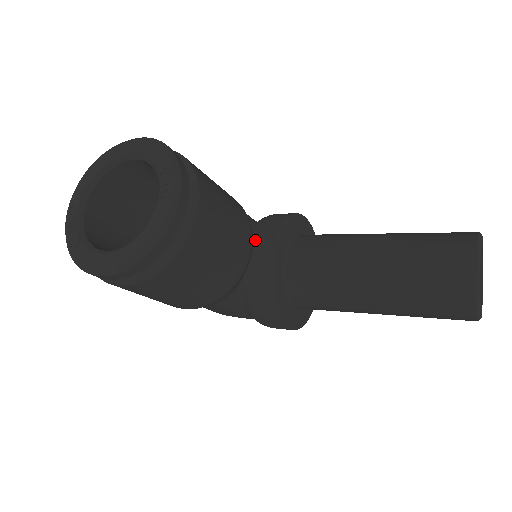
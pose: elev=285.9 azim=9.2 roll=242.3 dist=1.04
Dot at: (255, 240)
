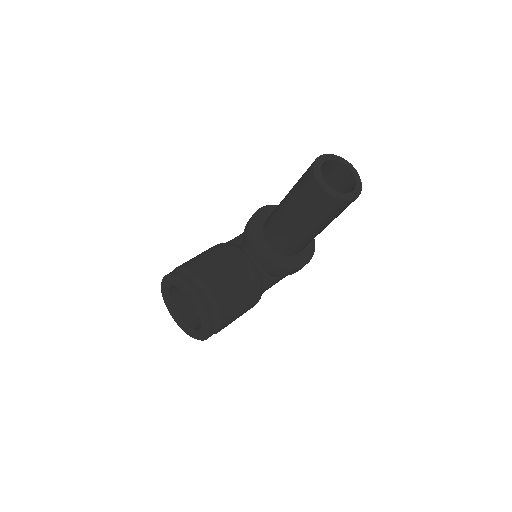
Dot at: (247, 252)
